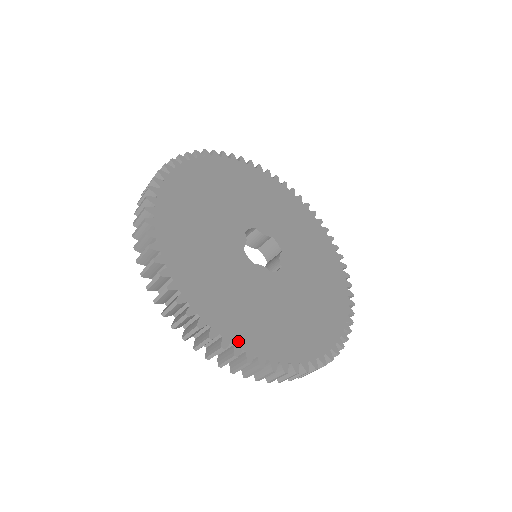
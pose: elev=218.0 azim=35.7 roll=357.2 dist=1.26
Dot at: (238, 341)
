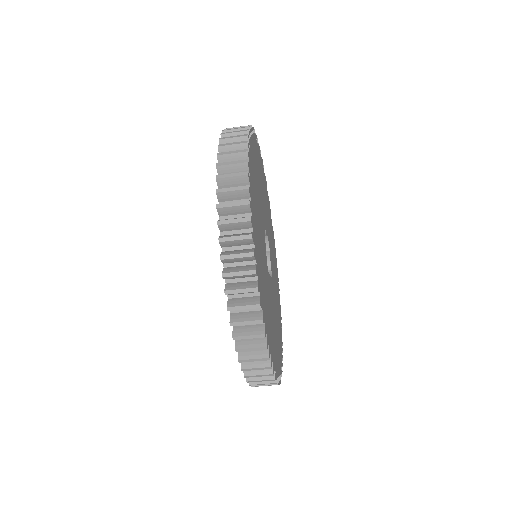
Dot at: (276, 367)
